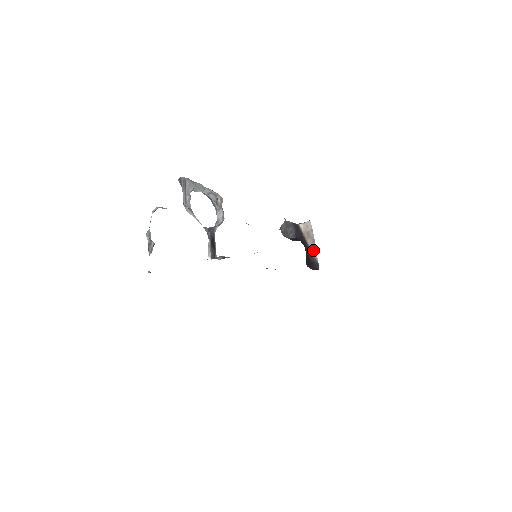
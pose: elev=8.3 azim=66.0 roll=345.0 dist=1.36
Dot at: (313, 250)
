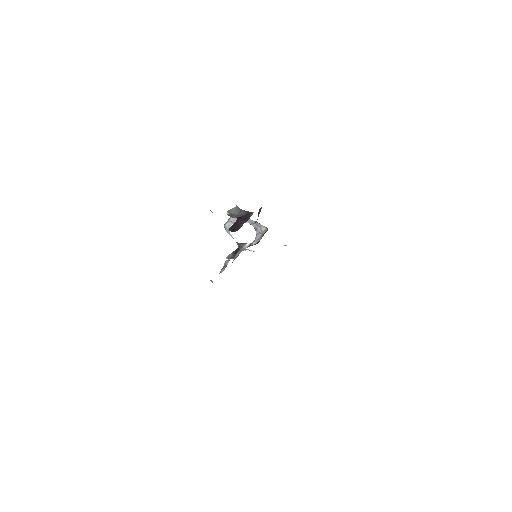
Dot at: (244, 222)
